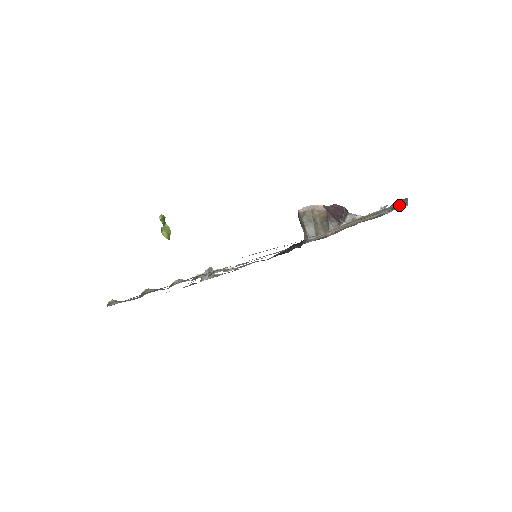
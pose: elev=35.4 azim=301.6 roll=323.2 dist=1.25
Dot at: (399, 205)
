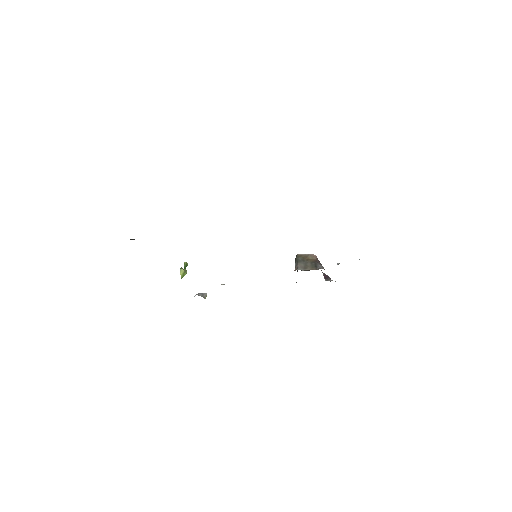
Dot at: occluded
